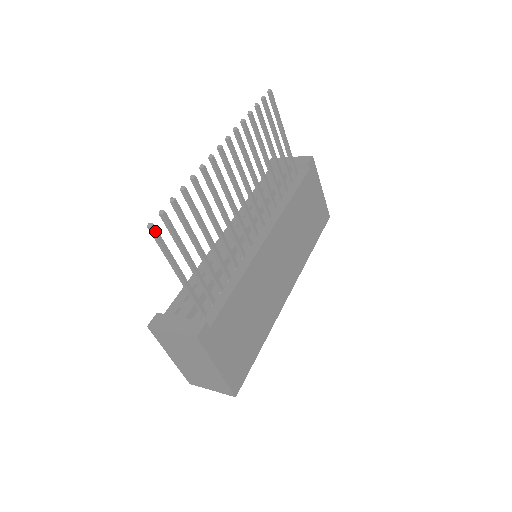
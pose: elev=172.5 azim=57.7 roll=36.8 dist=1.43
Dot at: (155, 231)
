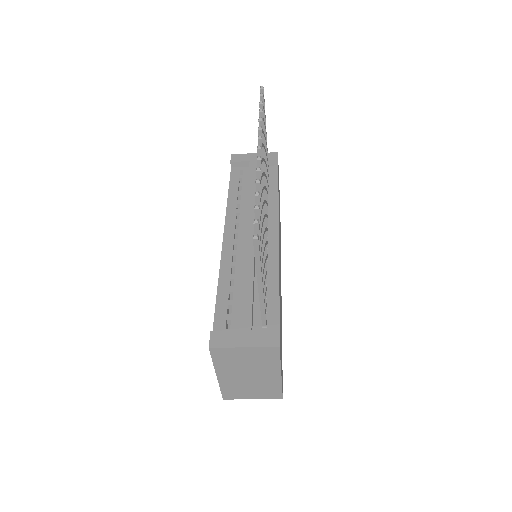
Dot at: (258, 243)
